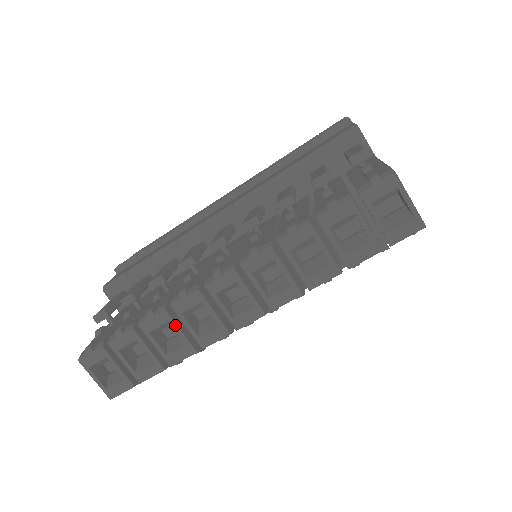
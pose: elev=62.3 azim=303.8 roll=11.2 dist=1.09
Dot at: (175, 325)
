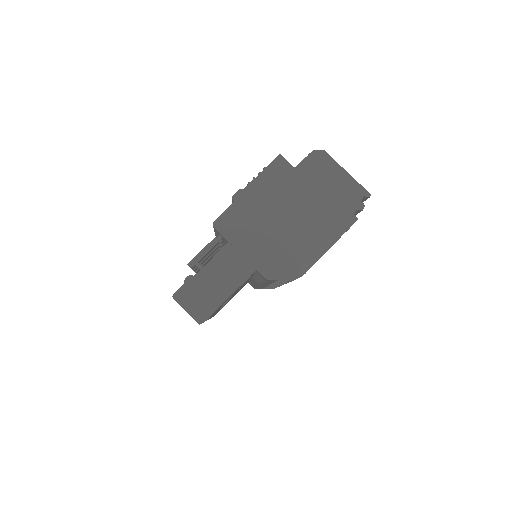
Dot at: occluded
